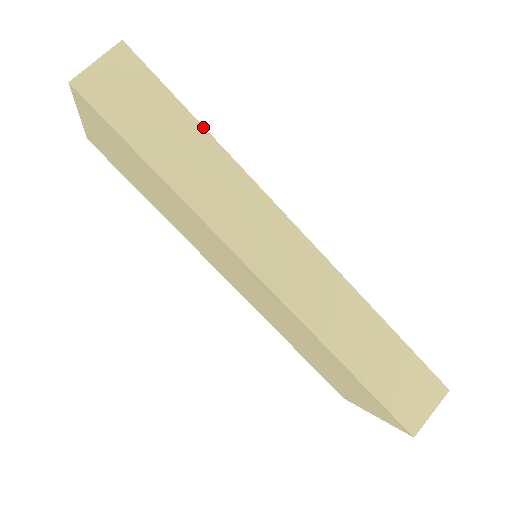
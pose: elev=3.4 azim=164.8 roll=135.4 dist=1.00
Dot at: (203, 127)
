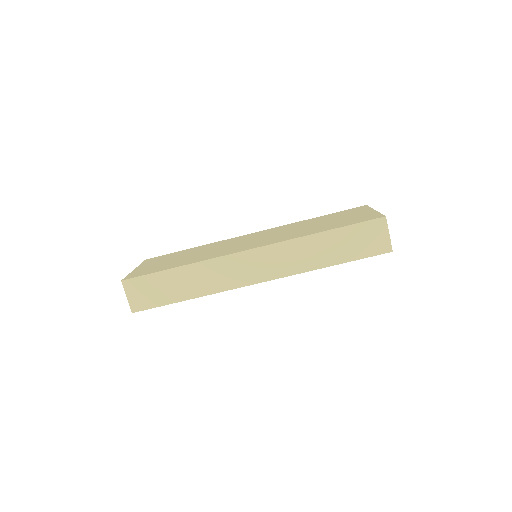
Dot at: (177, 267)
